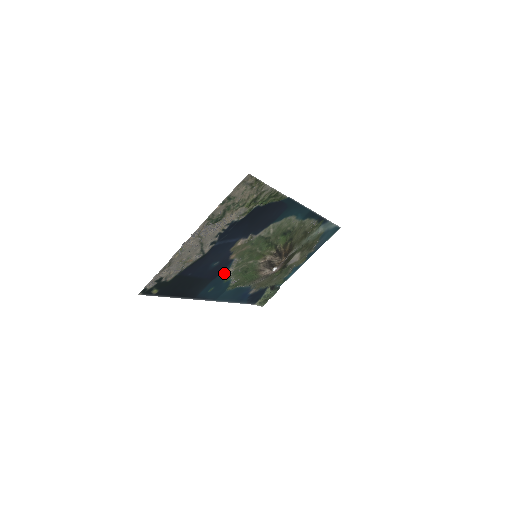
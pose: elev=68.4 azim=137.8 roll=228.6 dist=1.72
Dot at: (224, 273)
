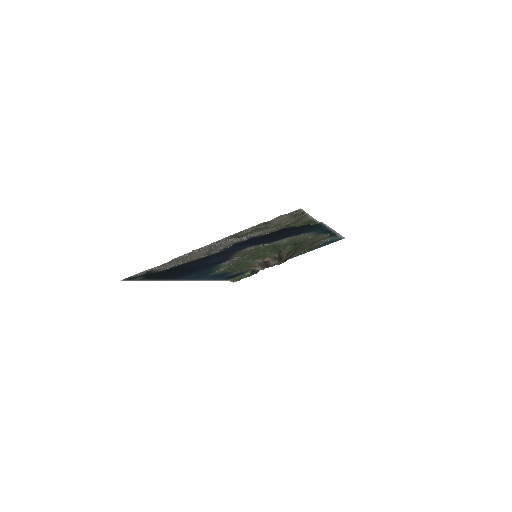
Dot at: (217, 265)
